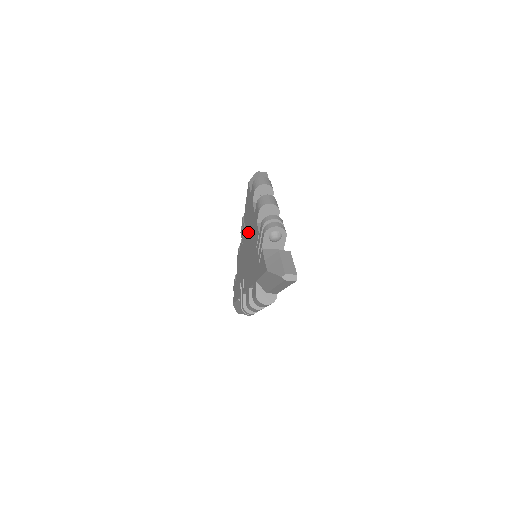
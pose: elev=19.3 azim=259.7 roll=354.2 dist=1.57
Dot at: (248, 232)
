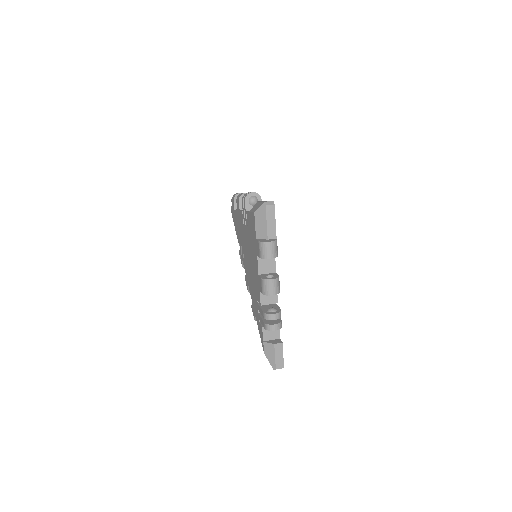
Dot at: (251, 252)
